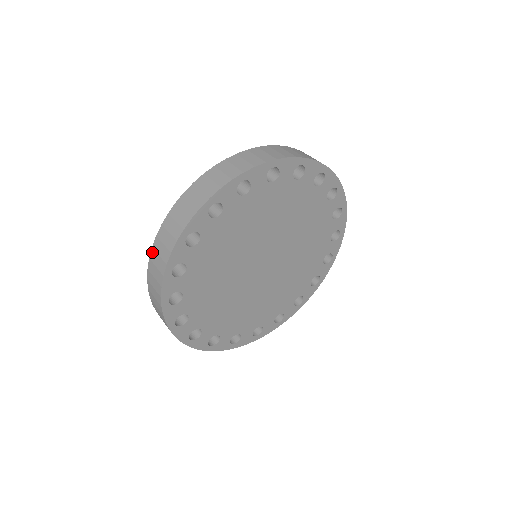
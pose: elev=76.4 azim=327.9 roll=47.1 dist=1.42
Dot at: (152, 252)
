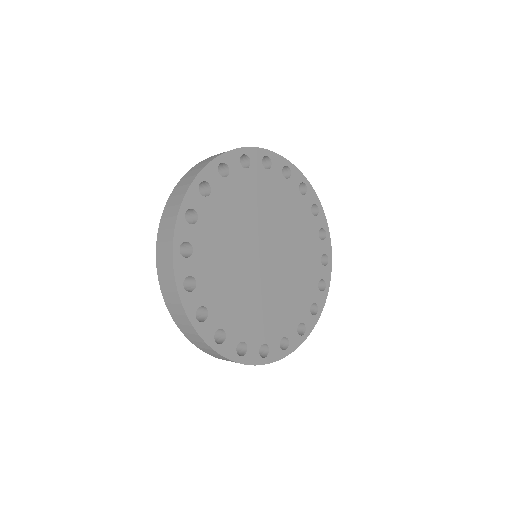
Dot at: (157, 246)
